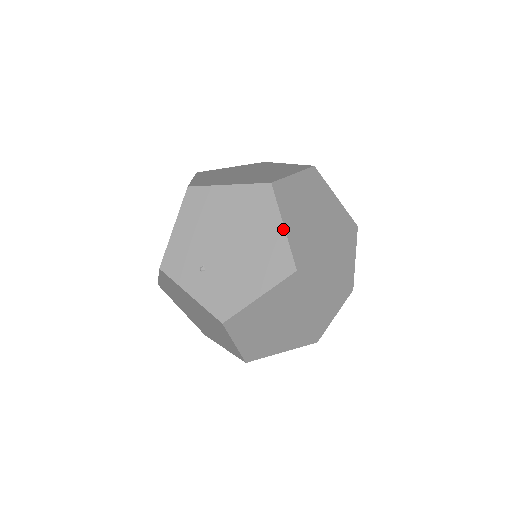
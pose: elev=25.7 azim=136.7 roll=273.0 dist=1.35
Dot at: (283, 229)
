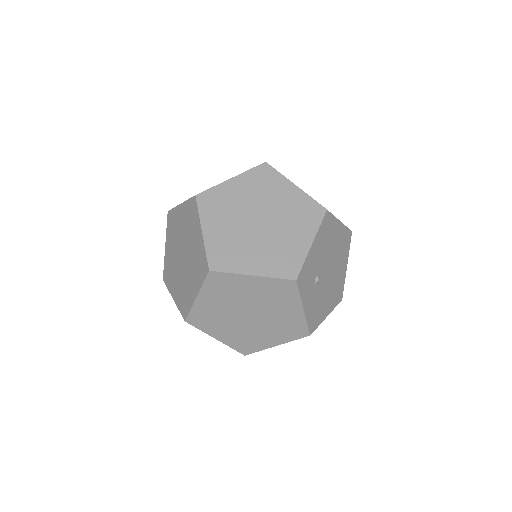
Dot at: occluded
